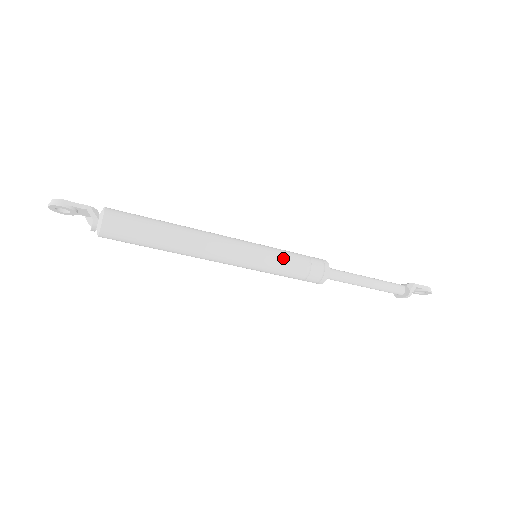
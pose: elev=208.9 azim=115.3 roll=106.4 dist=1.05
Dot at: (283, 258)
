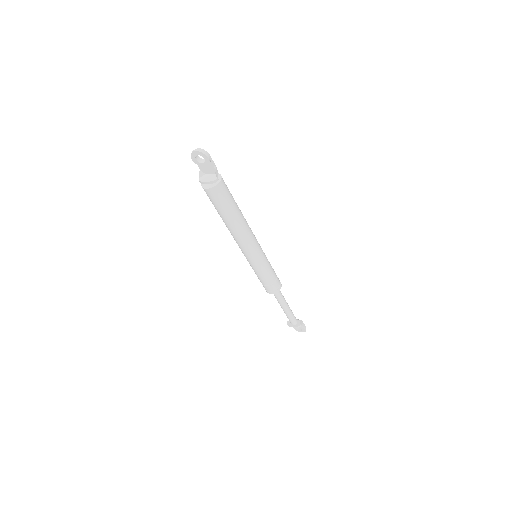
Dot at: (270, 266)
